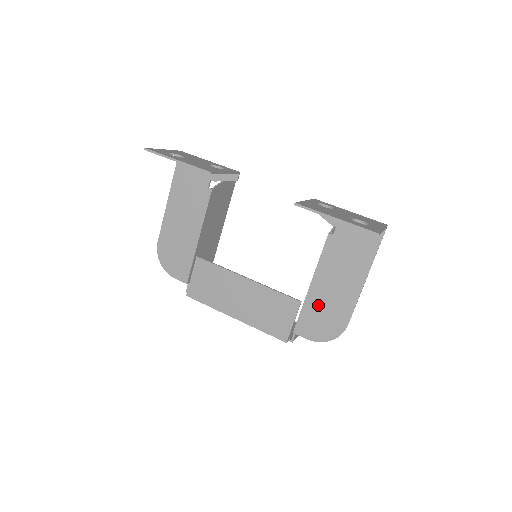
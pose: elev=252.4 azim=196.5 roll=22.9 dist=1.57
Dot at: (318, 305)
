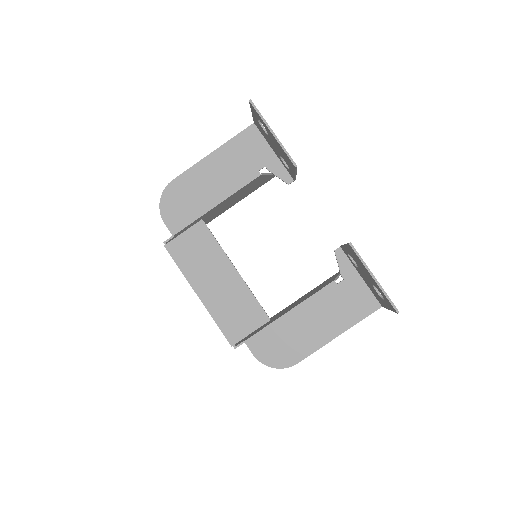
Dot at: (284, 332)
